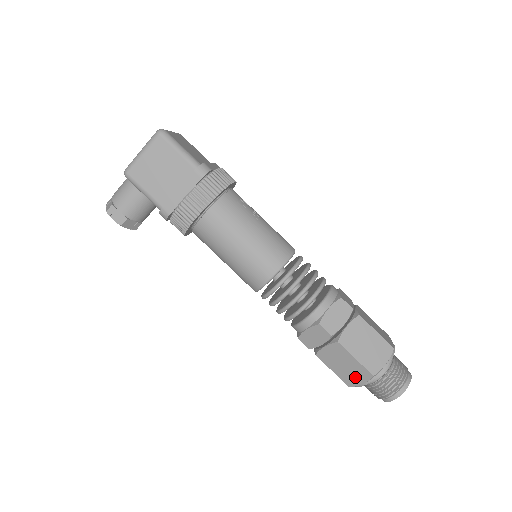
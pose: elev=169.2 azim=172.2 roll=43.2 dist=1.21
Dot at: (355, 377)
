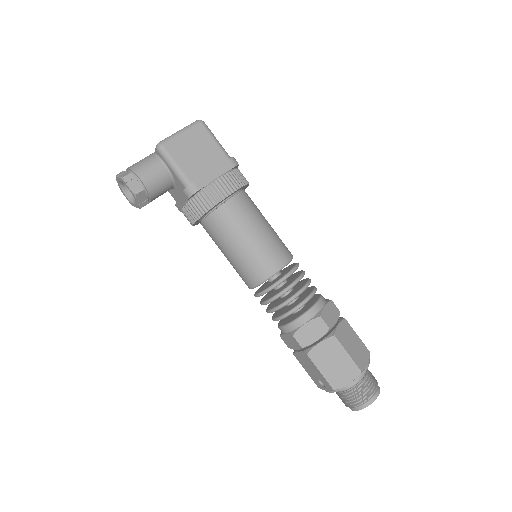
Dot at: (343, 376)
